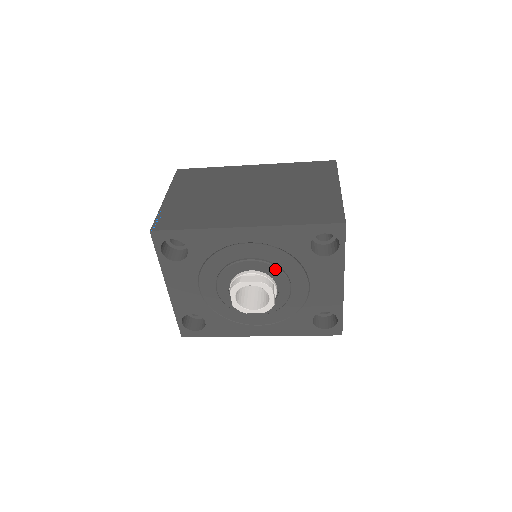
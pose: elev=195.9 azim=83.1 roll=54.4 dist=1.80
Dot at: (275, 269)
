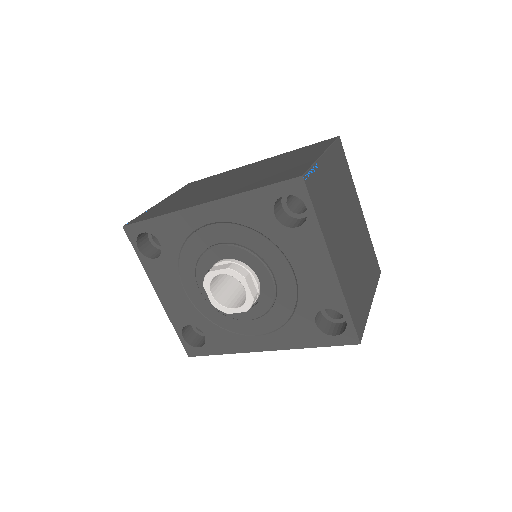
Dot at: (247, 253)
